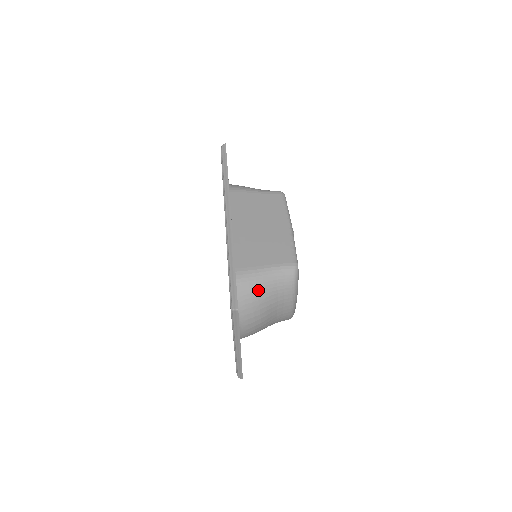
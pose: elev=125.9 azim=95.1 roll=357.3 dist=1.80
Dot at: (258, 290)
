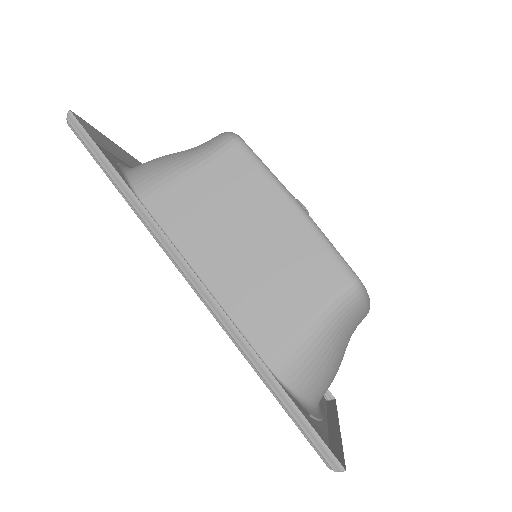
Dot at: (323, 359)
